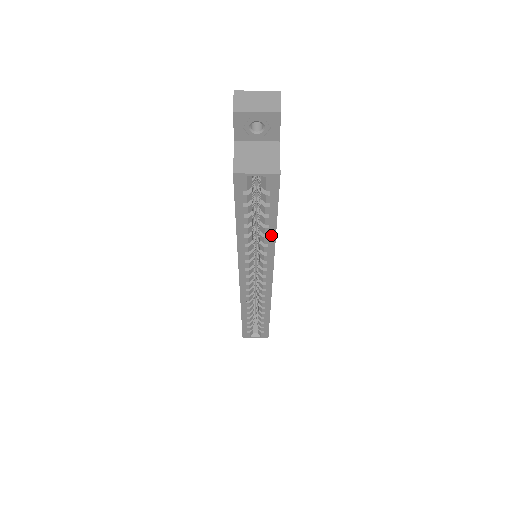
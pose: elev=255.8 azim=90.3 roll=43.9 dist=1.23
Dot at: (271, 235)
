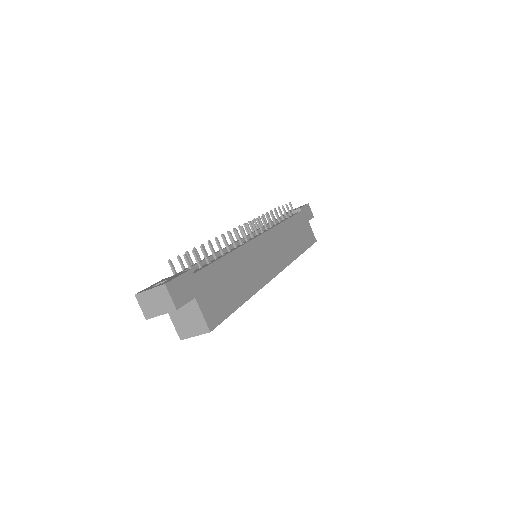
Dot at: occluded
